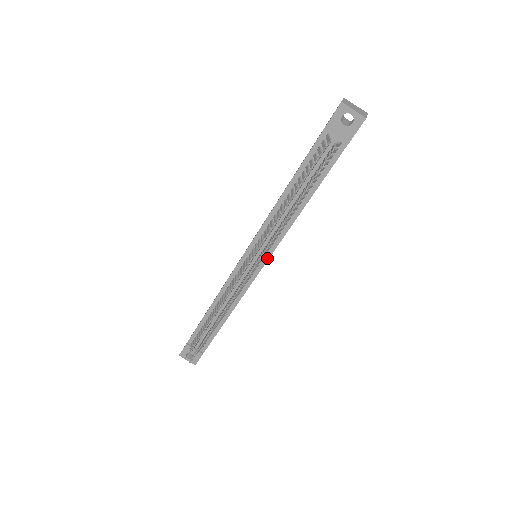
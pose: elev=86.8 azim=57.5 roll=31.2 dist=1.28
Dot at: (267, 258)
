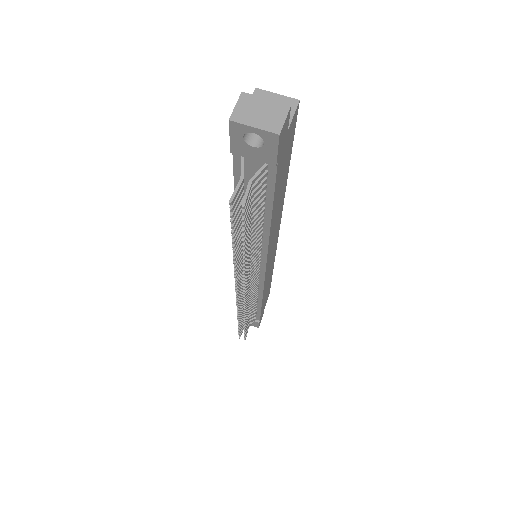
Dot at: (264, 266)
